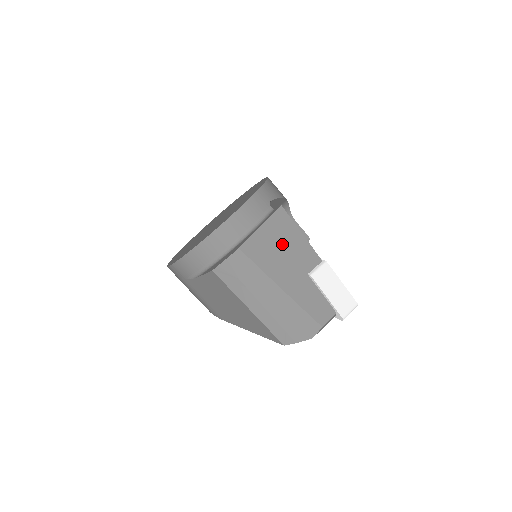
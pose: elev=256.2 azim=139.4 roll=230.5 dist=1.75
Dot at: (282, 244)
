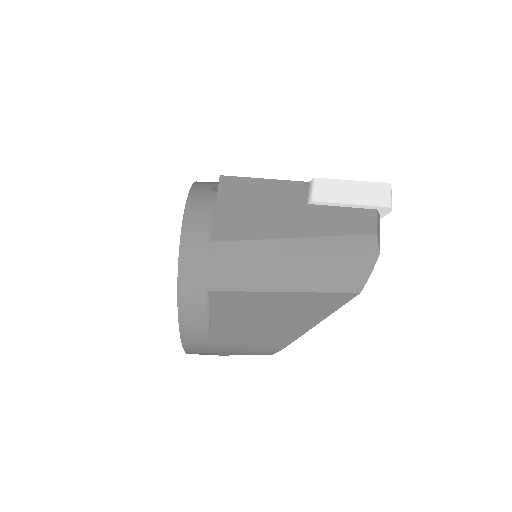
Dot at: (253, 202)
